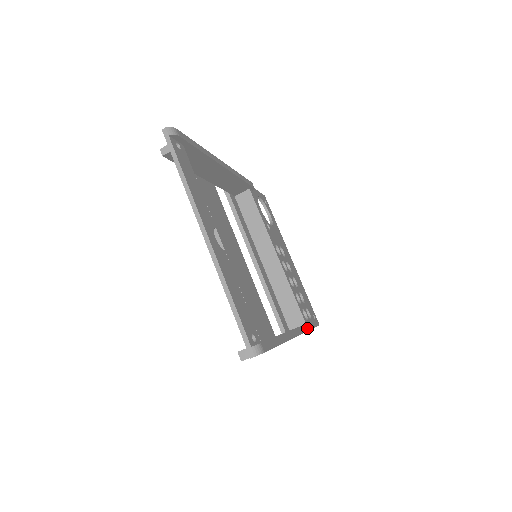
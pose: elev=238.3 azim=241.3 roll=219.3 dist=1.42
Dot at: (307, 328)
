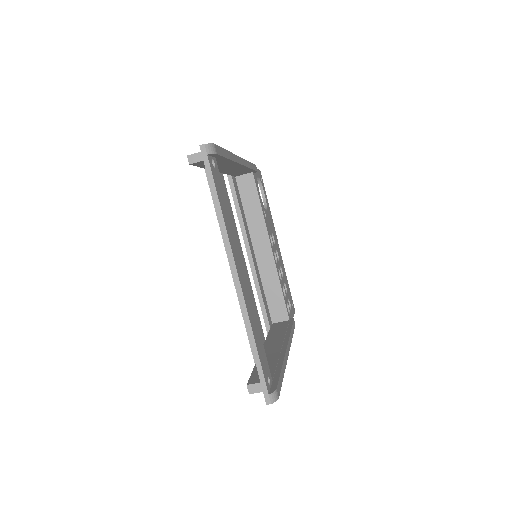
Dot at: (293, 329)
